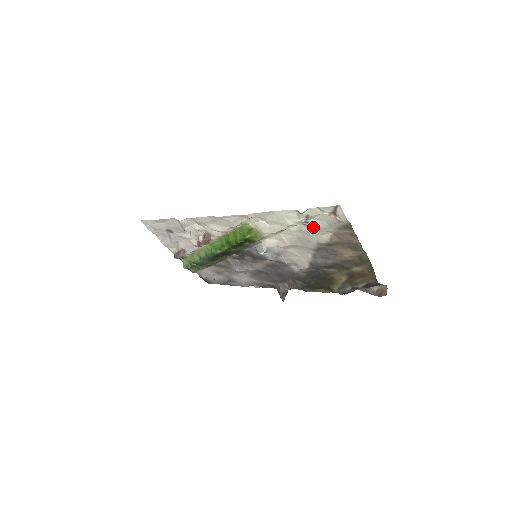
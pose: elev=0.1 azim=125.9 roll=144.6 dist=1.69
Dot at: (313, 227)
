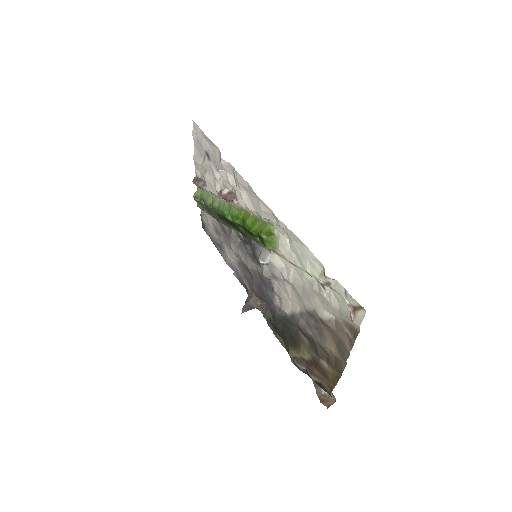
Dot at: (324, 295)
